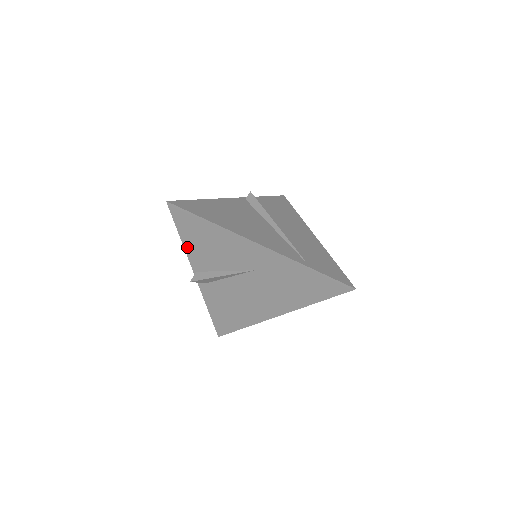
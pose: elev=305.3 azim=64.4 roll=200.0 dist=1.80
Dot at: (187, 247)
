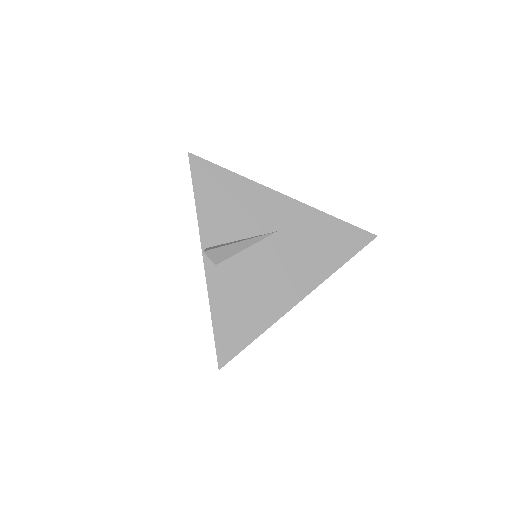
Dot at: (200, 211)
